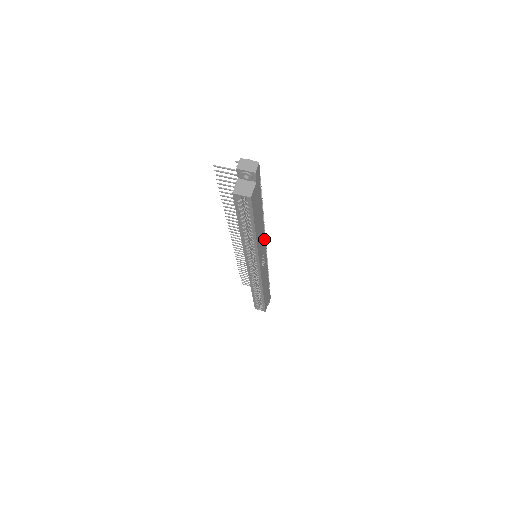
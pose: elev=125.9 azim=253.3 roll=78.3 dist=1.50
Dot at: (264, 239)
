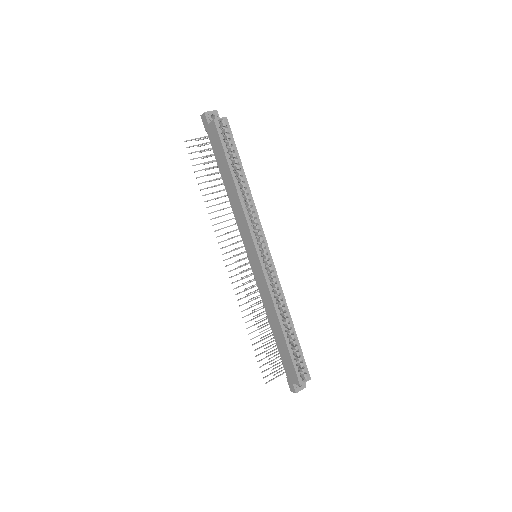
Dot at: occluded
